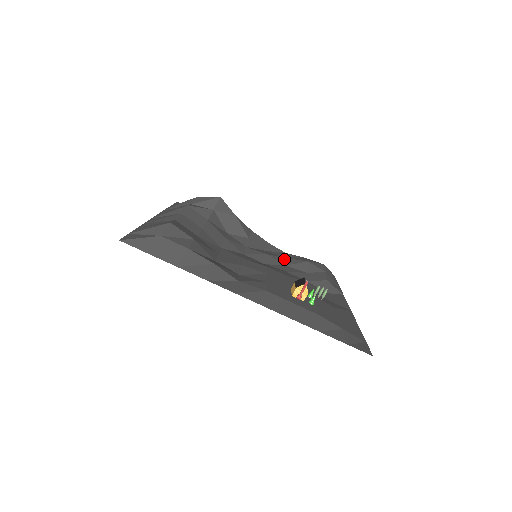
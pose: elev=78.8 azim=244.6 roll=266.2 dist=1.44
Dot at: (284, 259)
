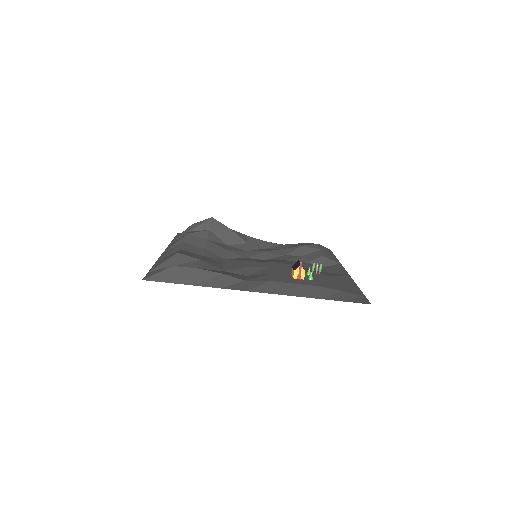
Dot at: (282, 250)
